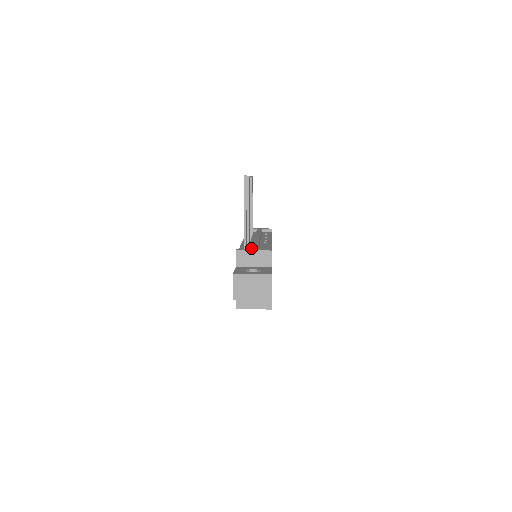
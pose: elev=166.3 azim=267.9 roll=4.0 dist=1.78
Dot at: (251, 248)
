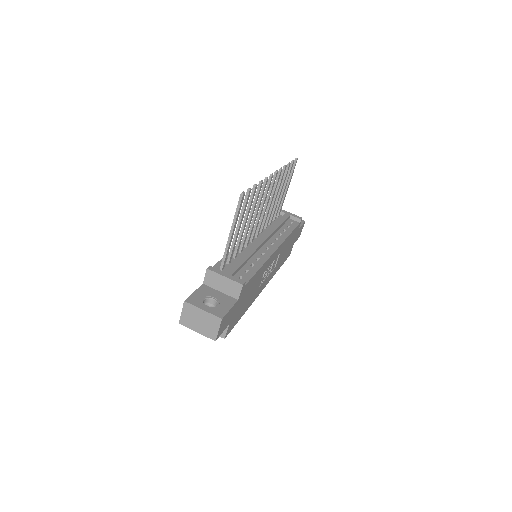
Dot at: (227, 269)
